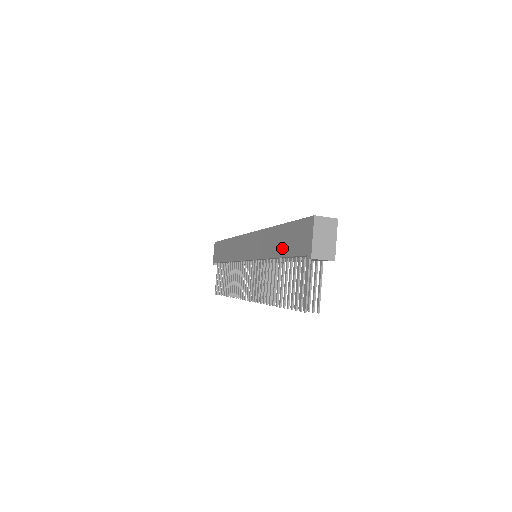
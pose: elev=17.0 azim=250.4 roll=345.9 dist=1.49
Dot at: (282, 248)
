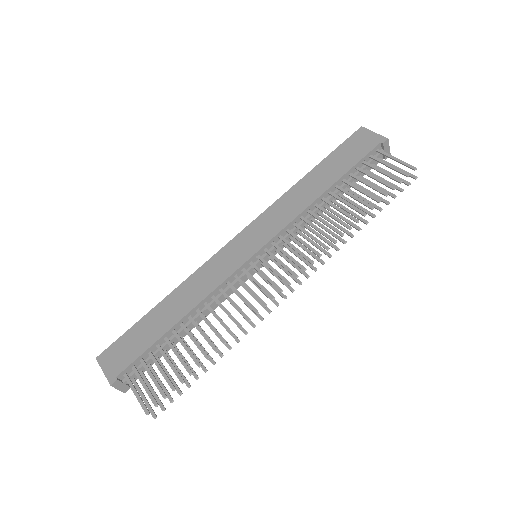
Dot at: (333, 174)
